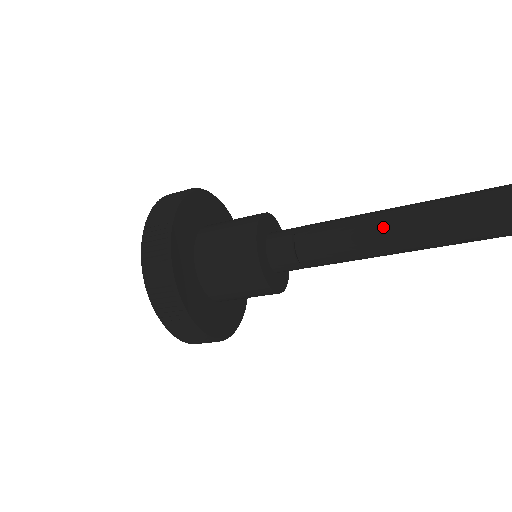
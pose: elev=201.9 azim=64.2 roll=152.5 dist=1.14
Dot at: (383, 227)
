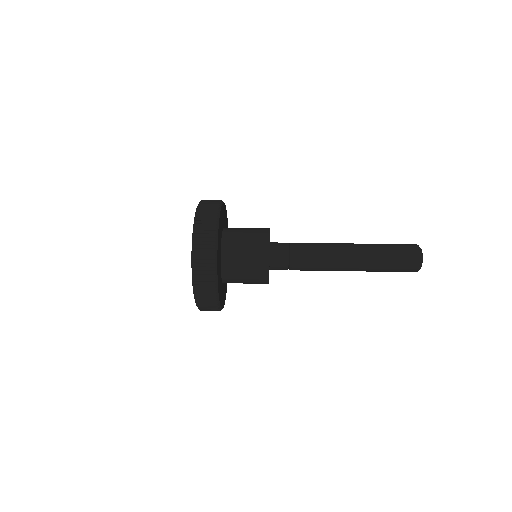
Dot at: (347, 265)
